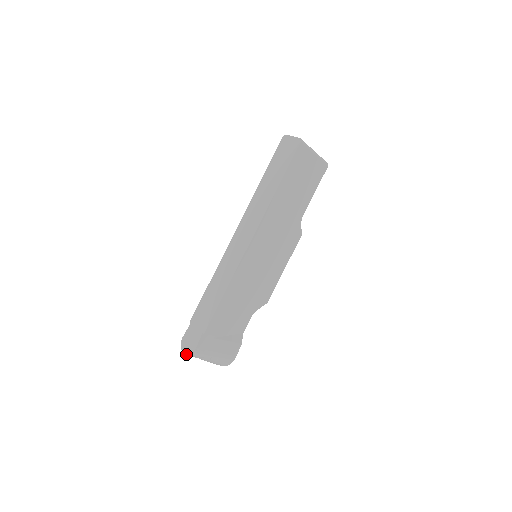
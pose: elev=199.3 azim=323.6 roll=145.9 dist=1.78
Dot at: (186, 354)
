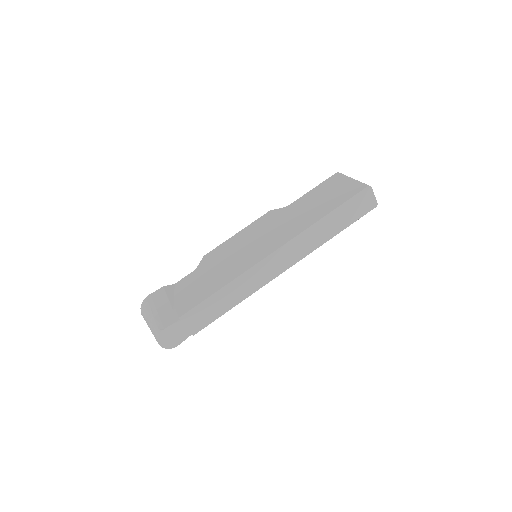
Dot at: (163, 347)
